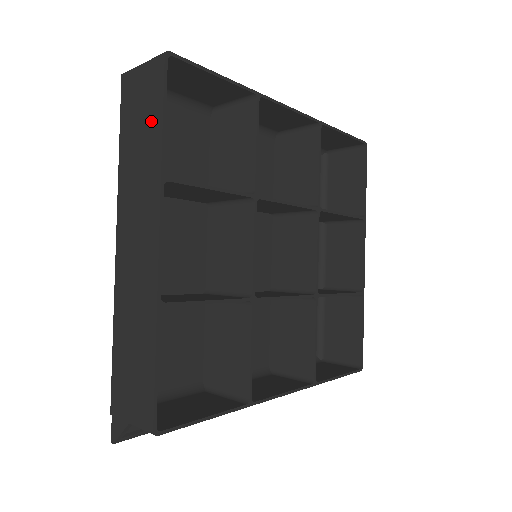
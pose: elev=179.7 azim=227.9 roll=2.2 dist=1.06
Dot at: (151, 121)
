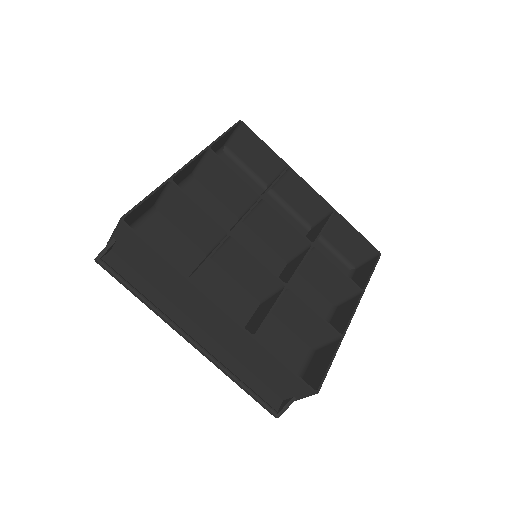
Dot at: occluded
